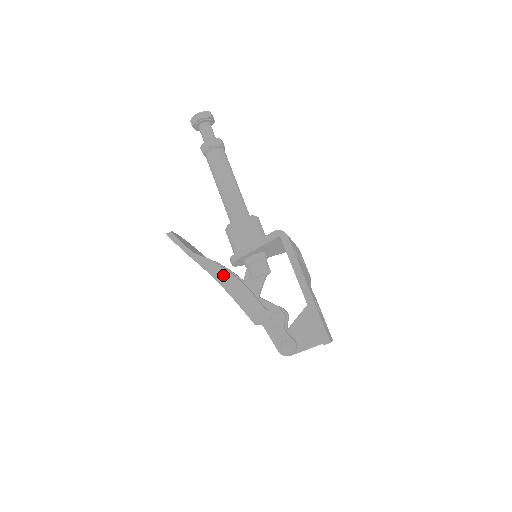
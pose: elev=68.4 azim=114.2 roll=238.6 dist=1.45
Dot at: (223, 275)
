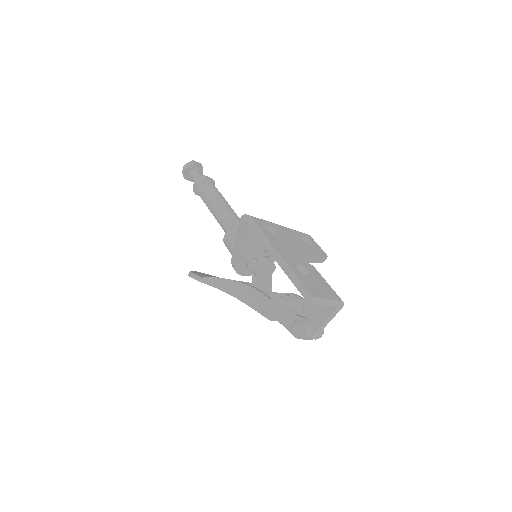
Dot at: (231, 286)
